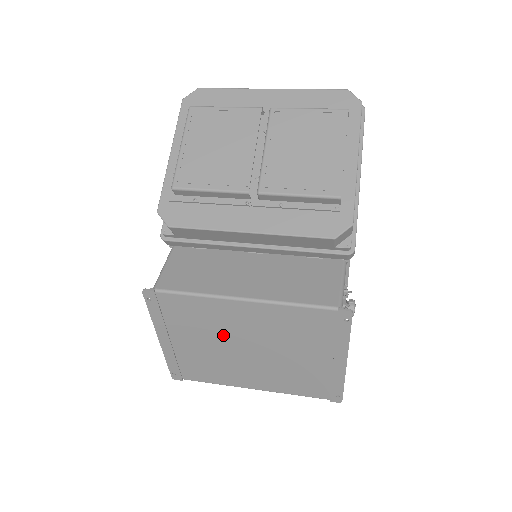
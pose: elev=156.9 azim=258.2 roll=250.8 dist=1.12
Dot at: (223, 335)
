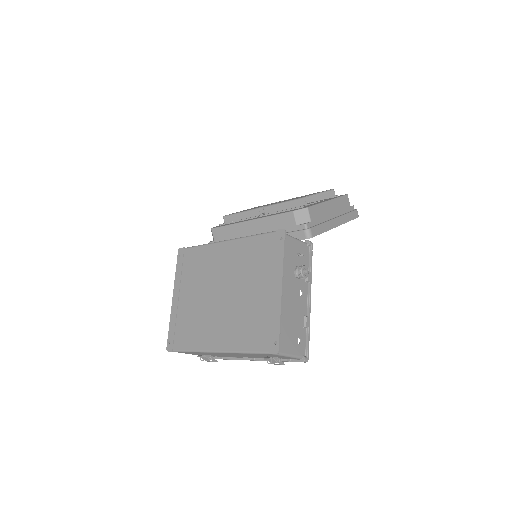
Dot at: (210, 281)
